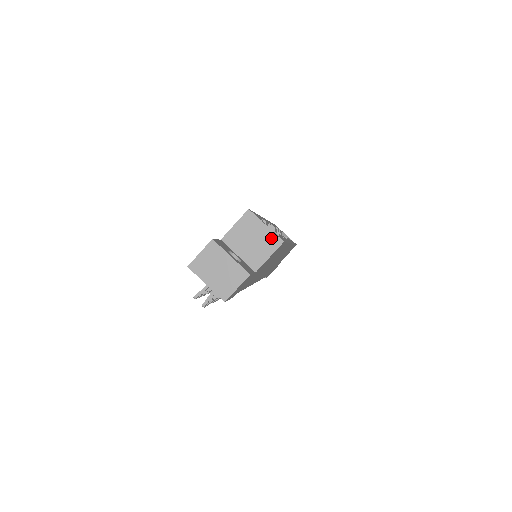
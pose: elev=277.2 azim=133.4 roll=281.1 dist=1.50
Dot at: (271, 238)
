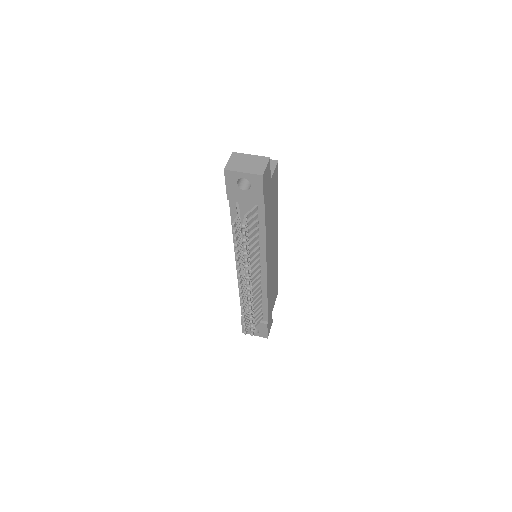
Dot at: occluded
